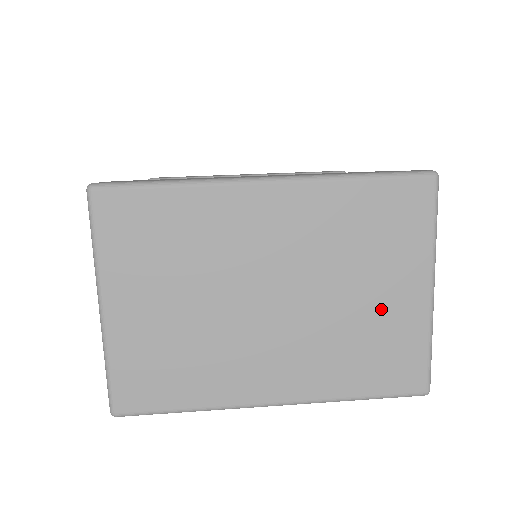
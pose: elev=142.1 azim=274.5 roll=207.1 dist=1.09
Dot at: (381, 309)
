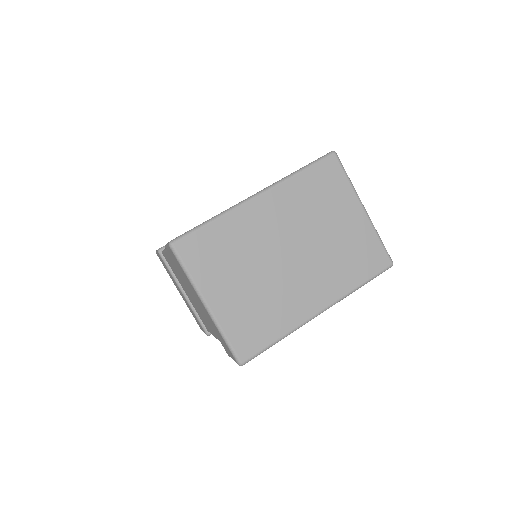
Dot at: (346, 232)
